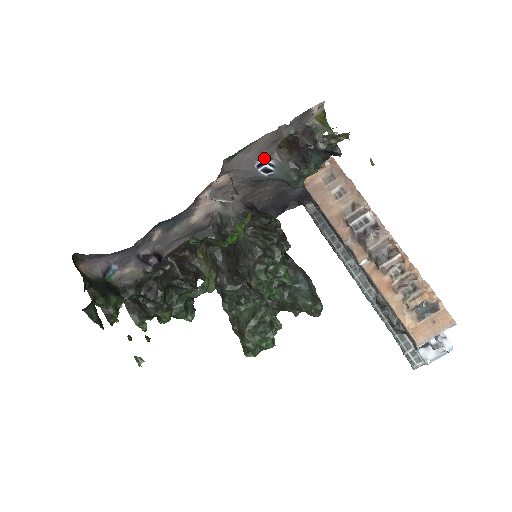
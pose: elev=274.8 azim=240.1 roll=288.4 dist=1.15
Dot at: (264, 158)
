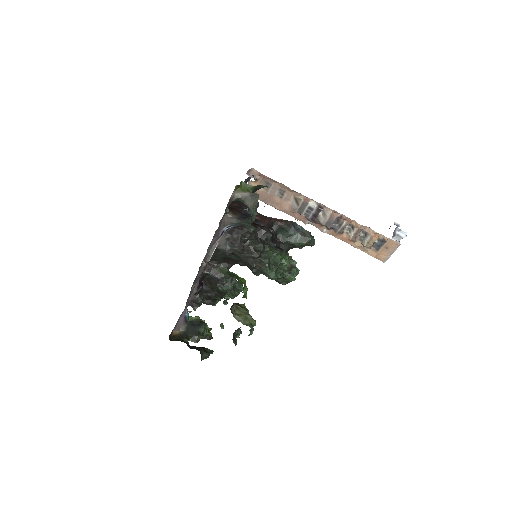
Dot at: (222, 230)
